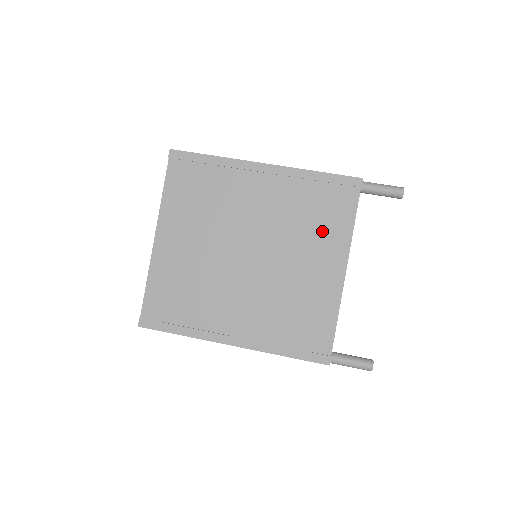
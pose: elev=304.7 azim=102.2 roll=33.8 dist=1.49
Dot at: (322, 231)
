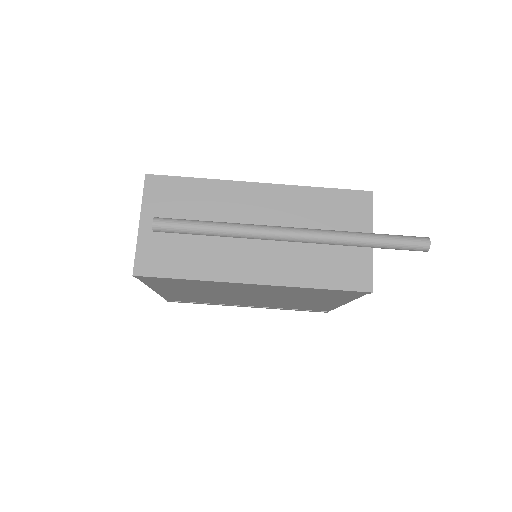
Dot at: (323, 298)
